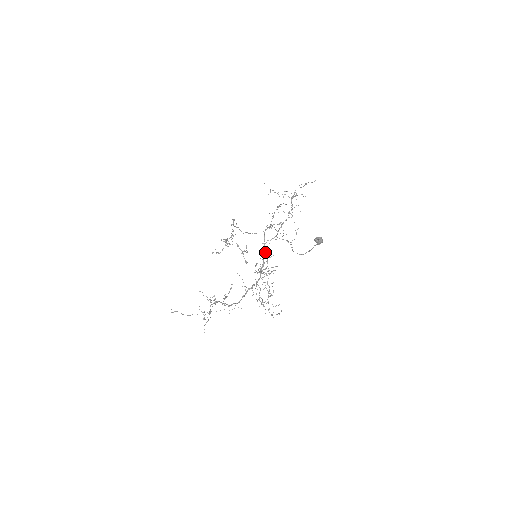
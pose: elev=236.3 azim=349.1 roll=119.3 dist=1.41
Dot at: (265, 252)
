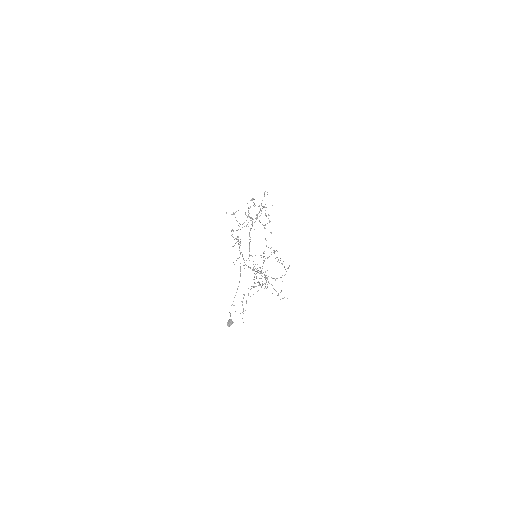
Dot at: (250, 268)
